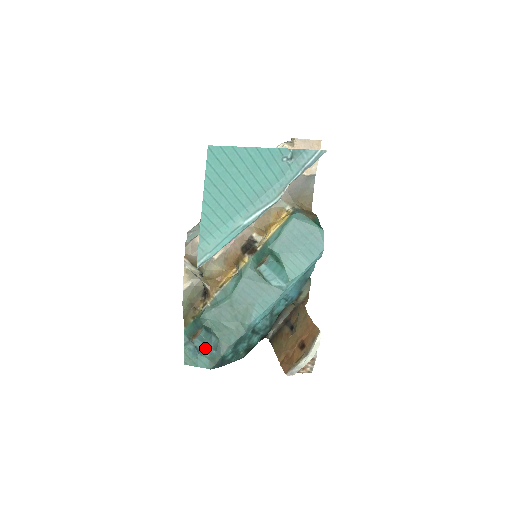
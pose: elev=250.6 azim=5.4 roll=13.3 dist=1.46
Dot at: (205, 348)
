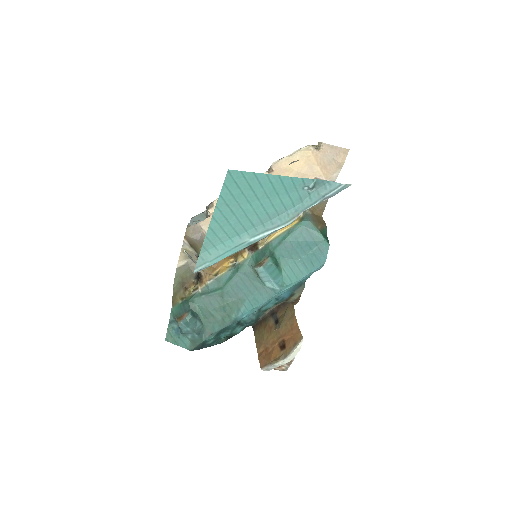
Dot at: (188, 331)
